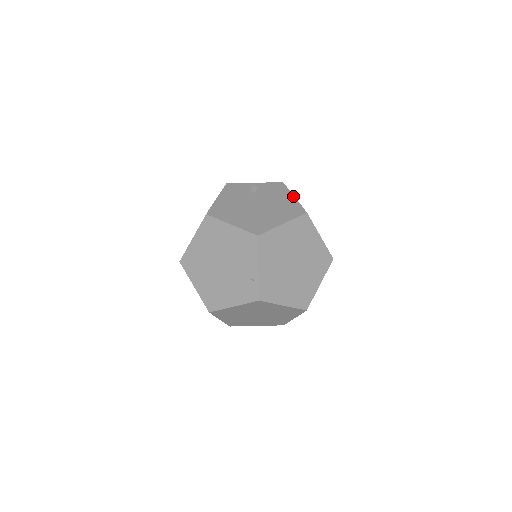
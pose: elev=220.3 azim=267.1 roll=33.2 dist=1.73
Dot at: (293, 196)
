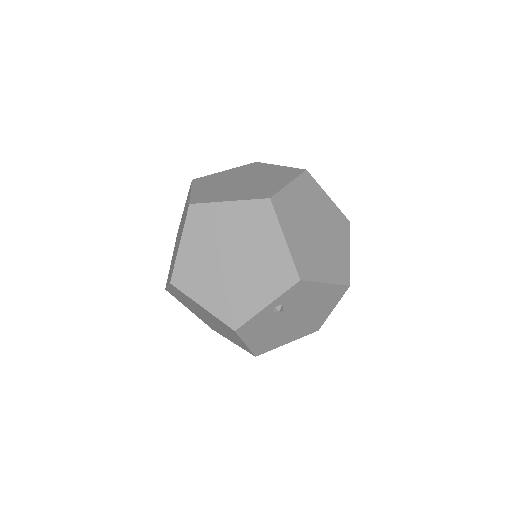
Dot at: occluded
